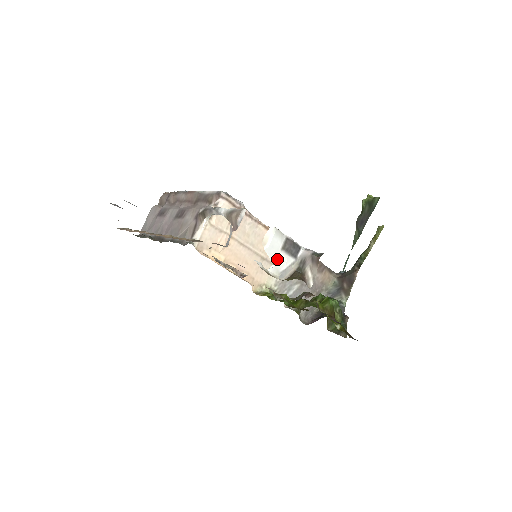
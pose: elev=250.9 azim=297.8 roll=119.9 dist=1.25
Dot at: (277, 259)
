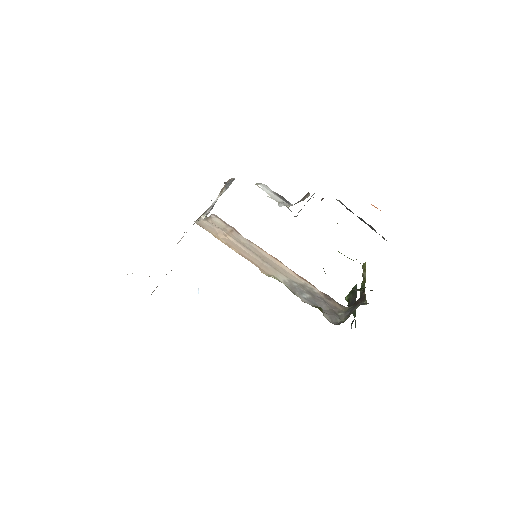
Dot at: (272, 196)
